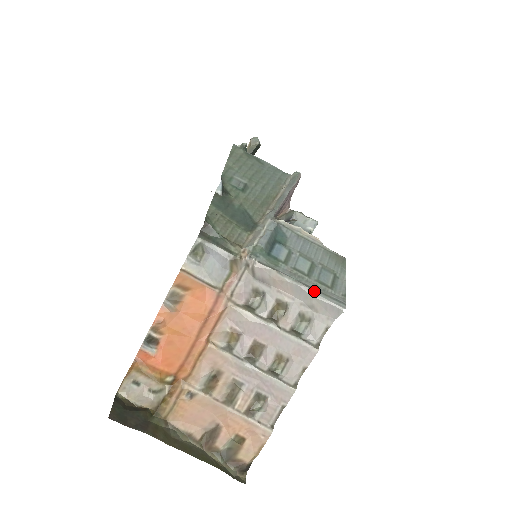
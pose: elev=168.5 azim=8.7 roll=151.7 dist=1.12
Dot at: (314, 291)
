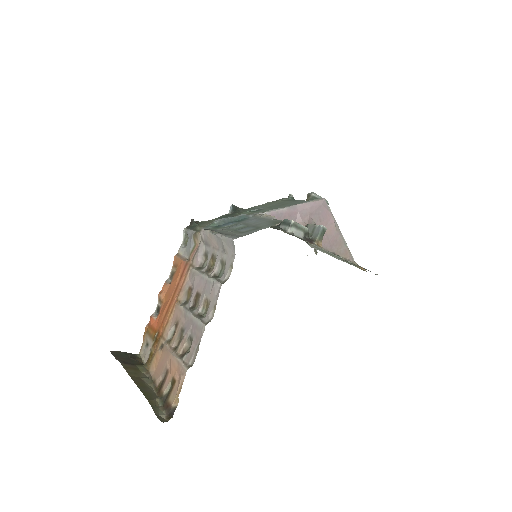
Dot at: (223, 235)
